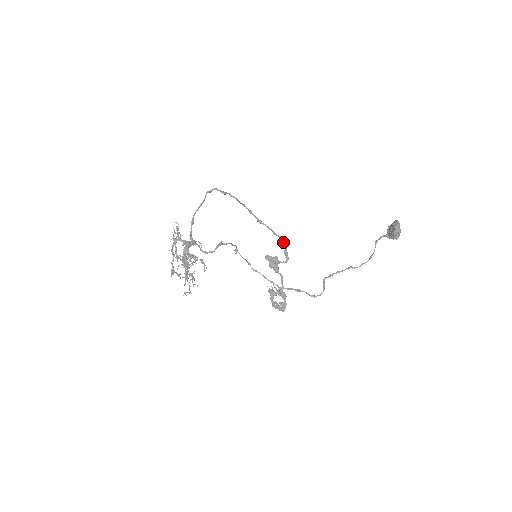
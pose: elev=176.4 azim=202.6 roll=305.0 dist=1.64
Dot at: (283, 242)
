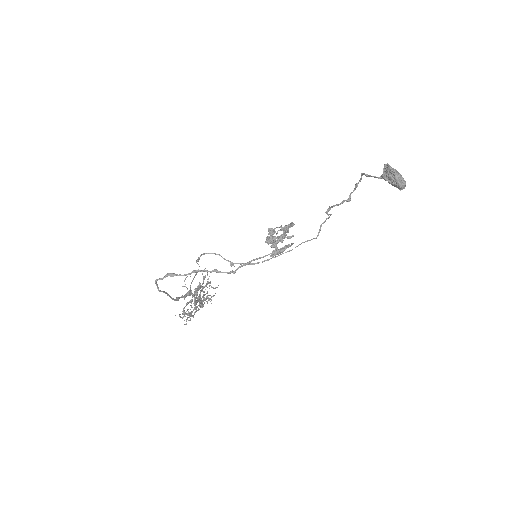
Dot at: occluded
